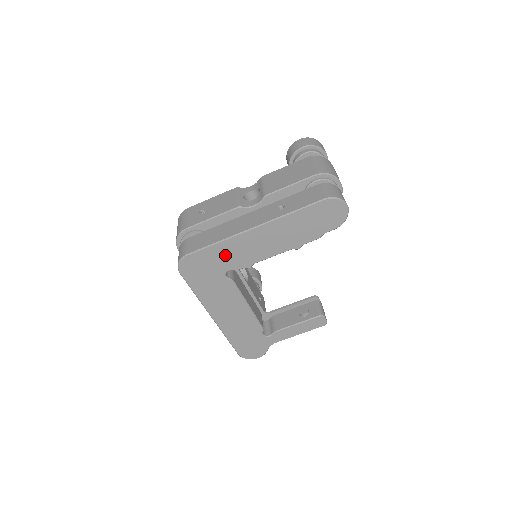
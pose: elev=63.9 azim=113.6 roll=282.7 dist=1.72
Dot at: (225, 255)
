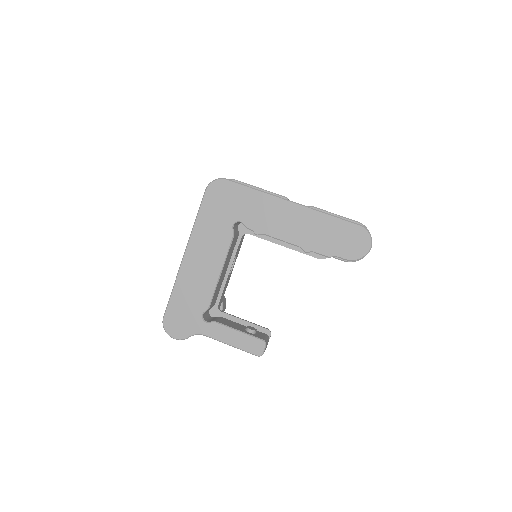
Dot at: (251, 205)
